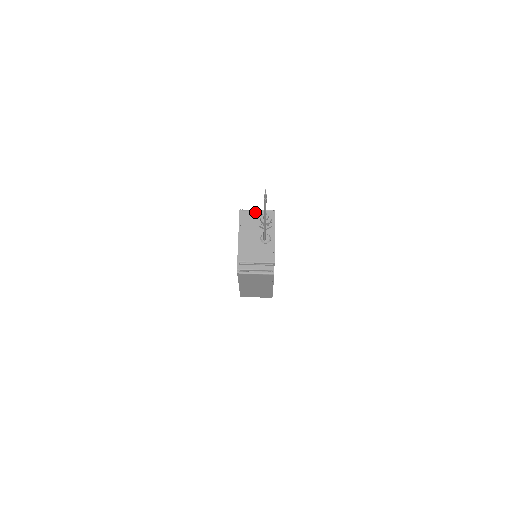
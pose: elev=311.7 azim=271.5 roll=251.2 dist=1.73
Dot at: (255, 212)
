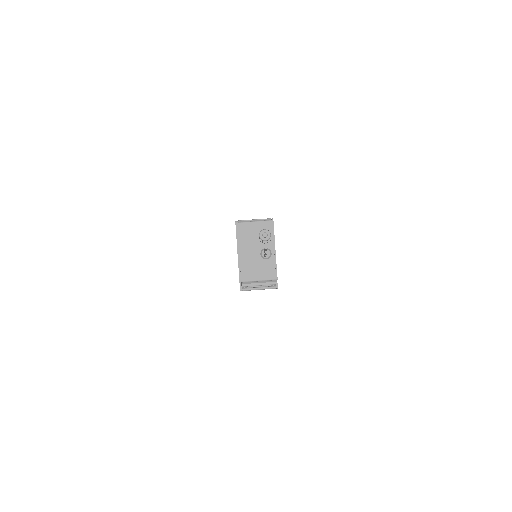
Dot at: (252, 223)
